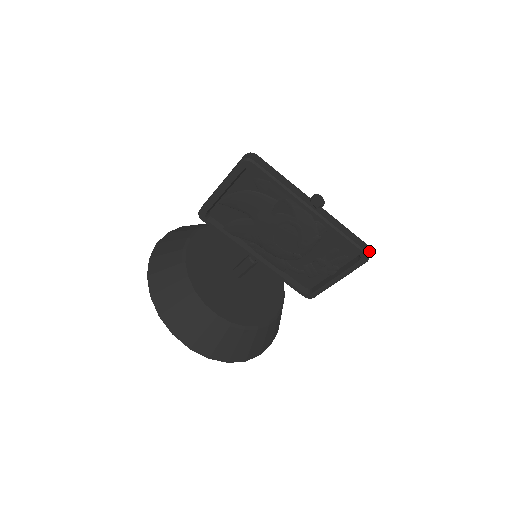
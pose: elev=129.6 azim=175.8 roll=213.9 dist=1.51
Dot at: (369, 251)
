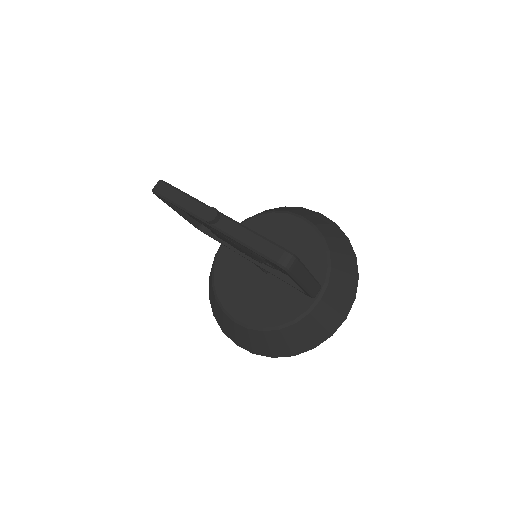
Dot at: (284, 259)
